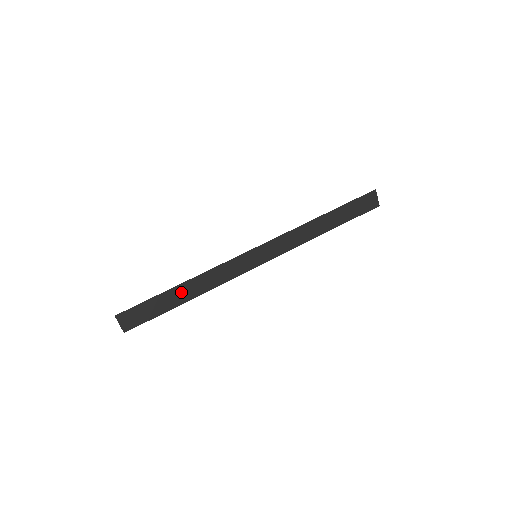
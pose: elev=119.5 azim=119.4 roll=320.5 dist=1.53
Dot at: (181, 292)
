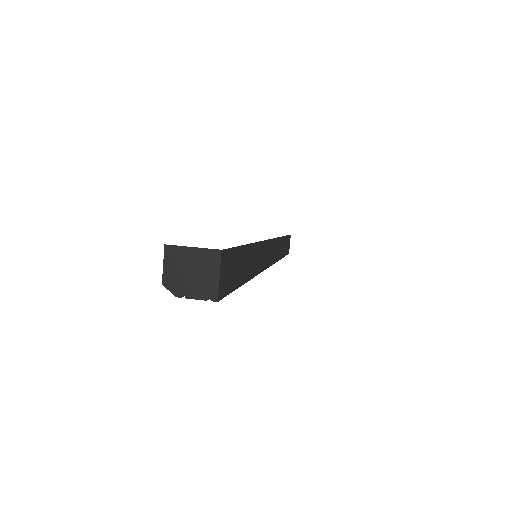
Dot at: (249, 259)
